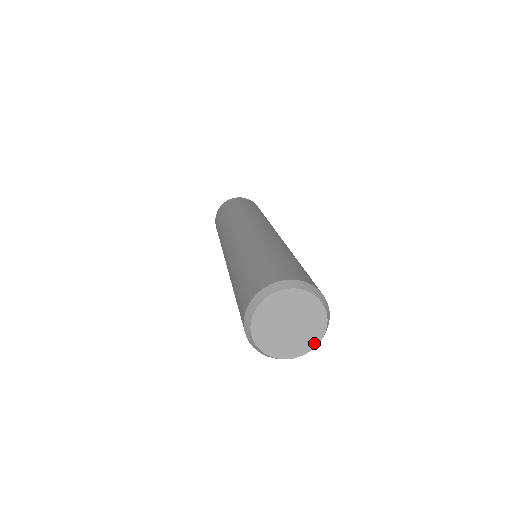
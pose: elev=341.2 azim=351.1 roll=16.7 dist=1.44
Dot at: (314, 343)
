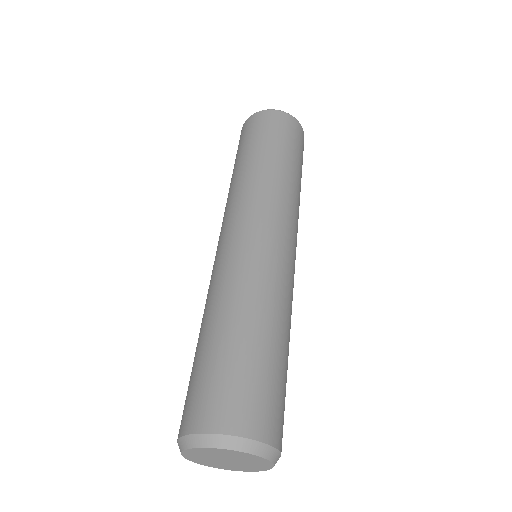
Dot at: (229, 469)
